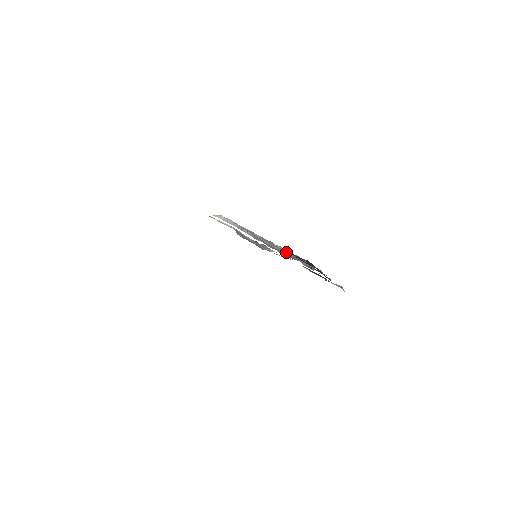
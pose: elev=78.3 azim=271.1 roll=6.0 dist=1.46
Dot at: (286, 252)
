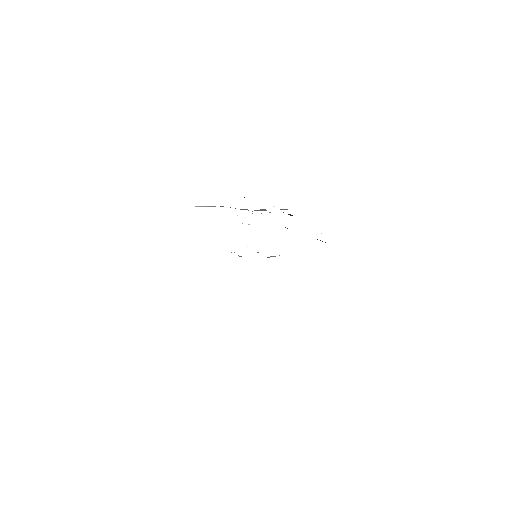
Dot at: (263, 210)
